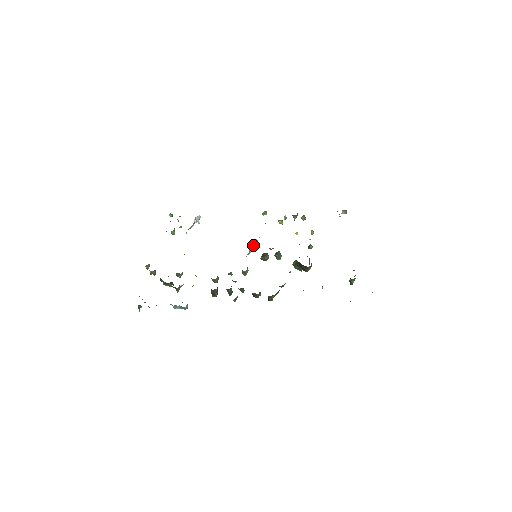
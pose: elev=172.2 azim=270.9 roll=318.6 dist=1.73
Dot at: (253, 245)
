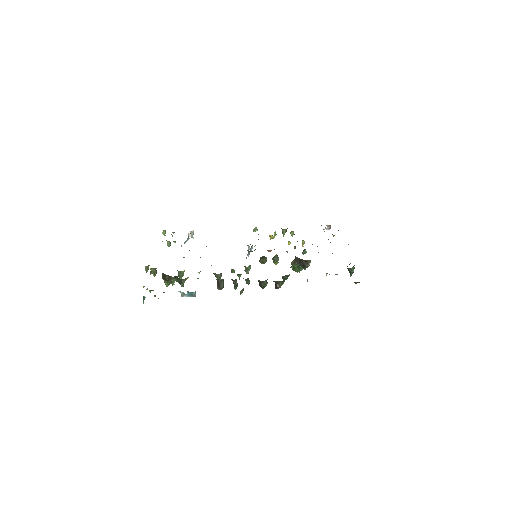
Dot at: occluded
